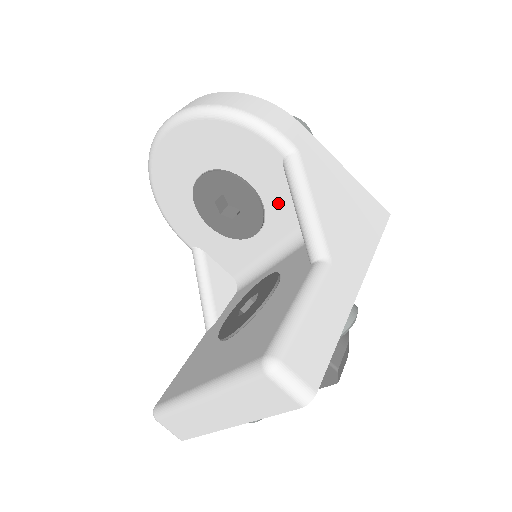
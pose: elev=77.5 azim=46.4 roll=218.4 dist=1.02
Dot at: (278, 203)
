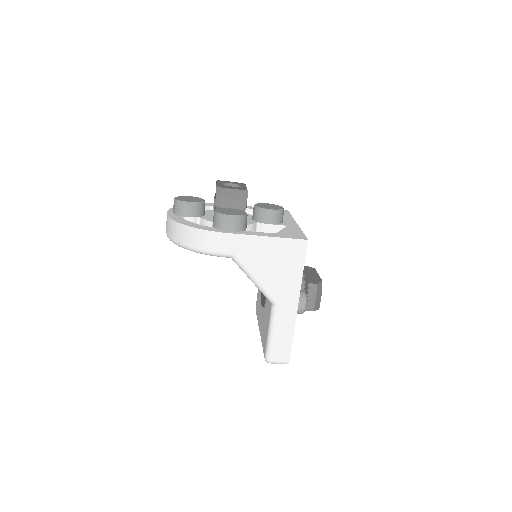
Dot at: occluded
